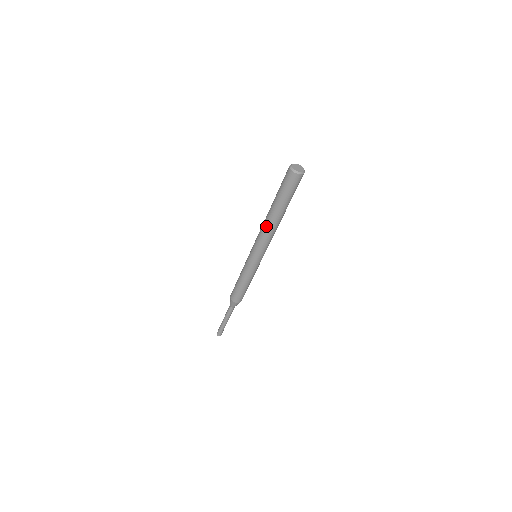
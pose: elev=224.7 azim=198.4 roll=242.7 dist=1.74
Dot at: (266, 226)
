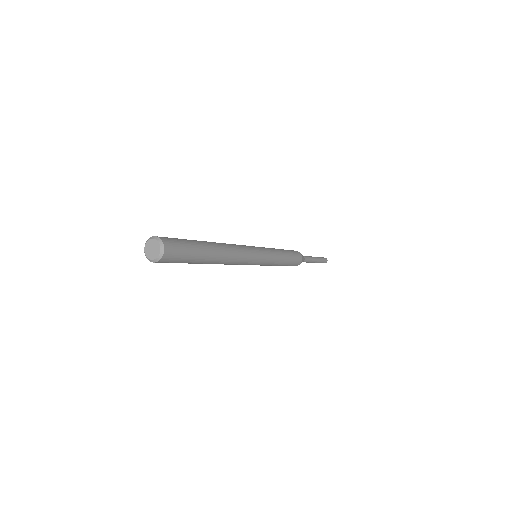
Dot at: occluded
